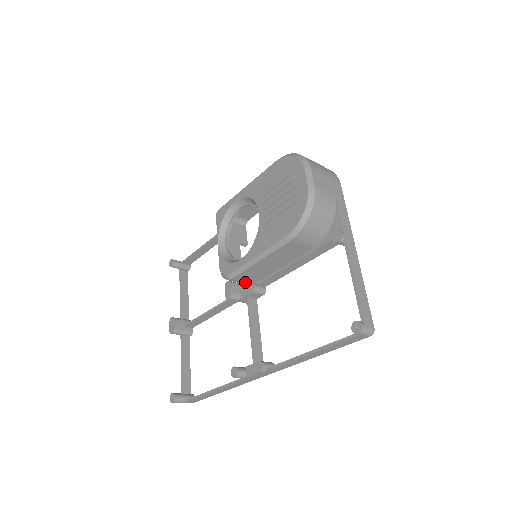
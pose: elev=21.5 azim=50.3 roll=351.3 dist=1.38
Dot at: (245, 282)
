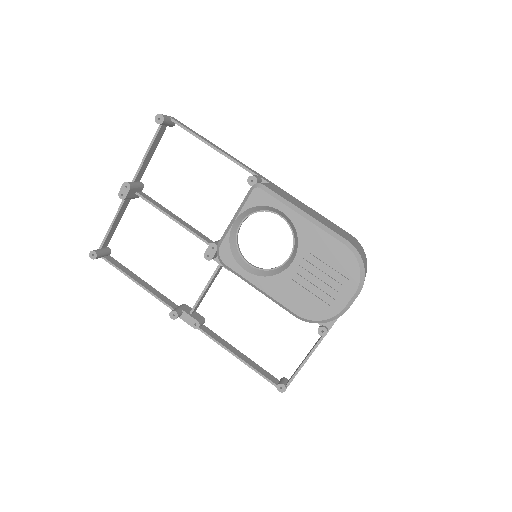
Dot at: occluded
